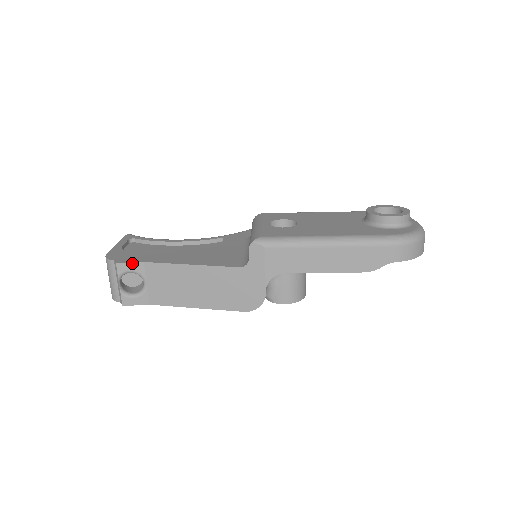
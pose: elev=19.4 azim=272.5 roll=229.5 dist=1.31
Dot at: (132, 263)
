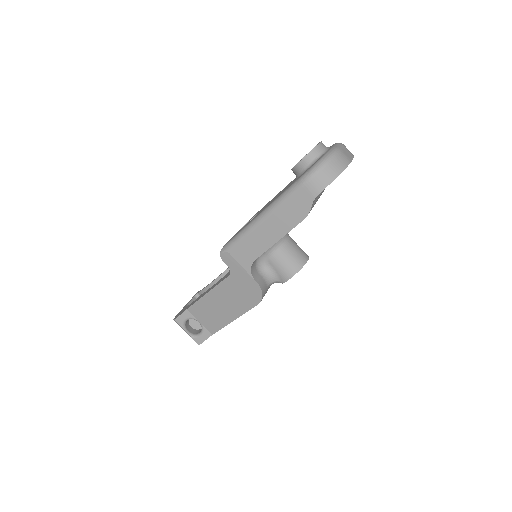
Dot at: (182, 314)
